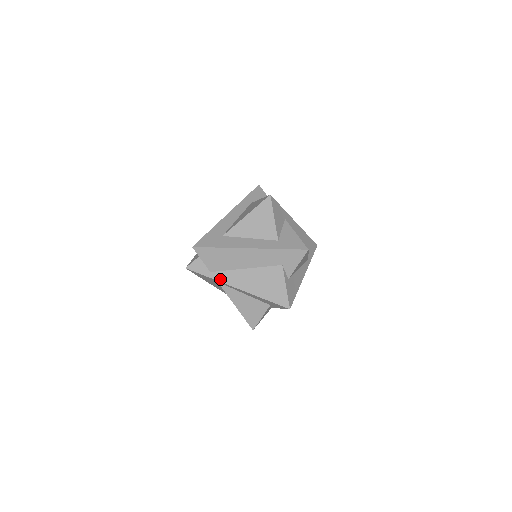
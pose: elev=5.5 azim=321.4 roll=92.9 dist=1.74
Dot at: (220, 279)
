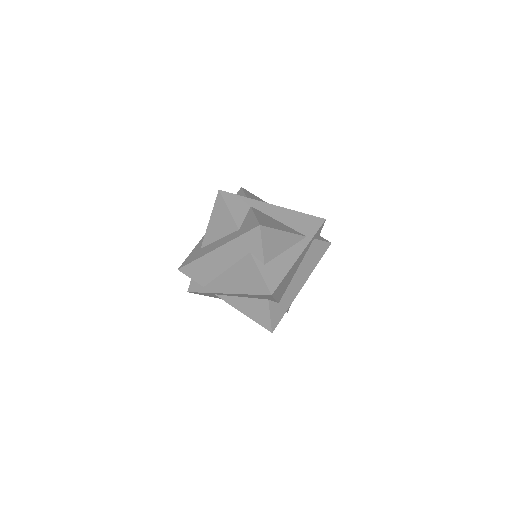
Dot at: (212, 290)
